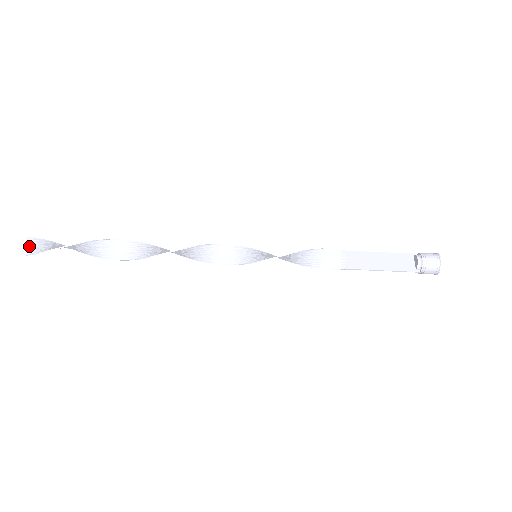
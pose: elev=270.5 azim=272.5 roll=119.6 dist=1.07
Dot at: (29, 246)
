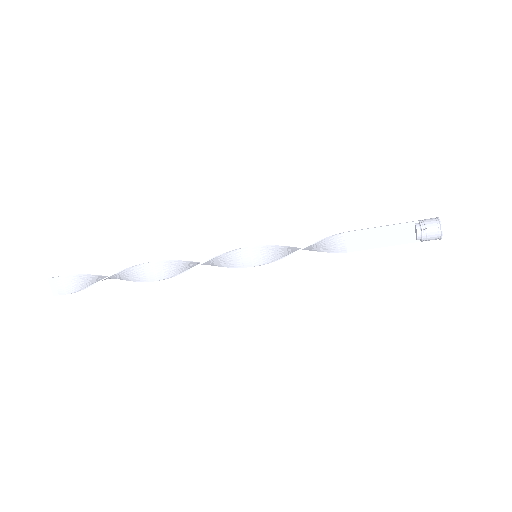
Dot at: (55, 287)
